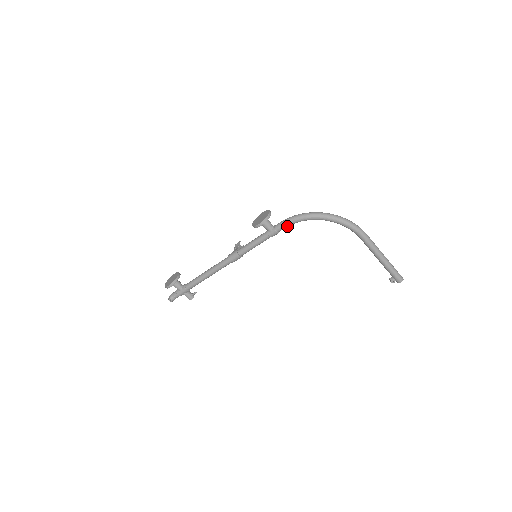
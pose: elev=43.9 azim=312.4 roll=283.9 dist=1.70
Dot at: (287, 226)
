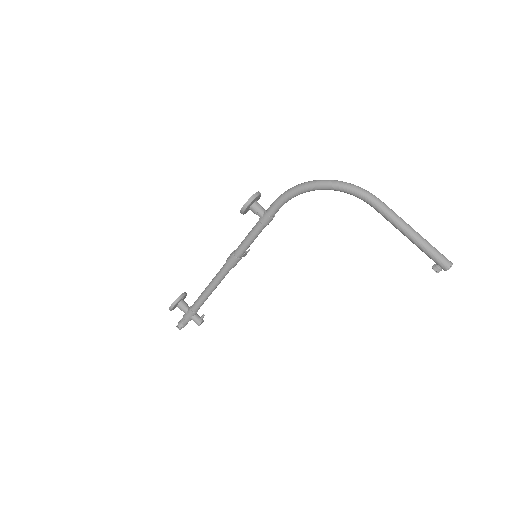
Dot at: (279, 206)
